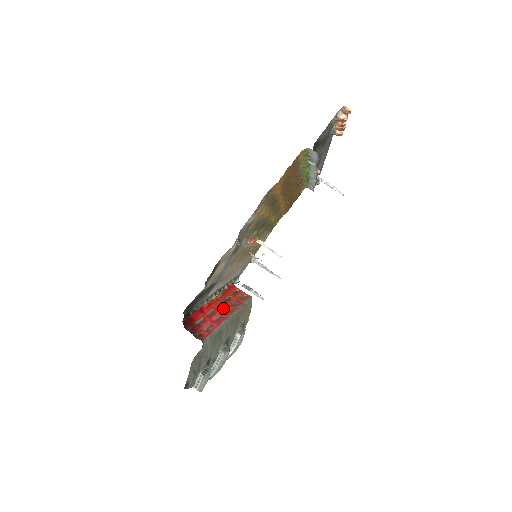
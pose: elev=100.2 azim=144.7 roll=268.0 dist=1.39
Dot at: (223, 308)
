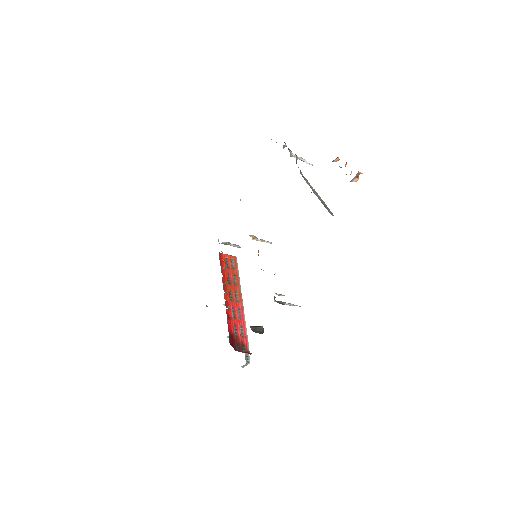
Dot at: (234, 296)
